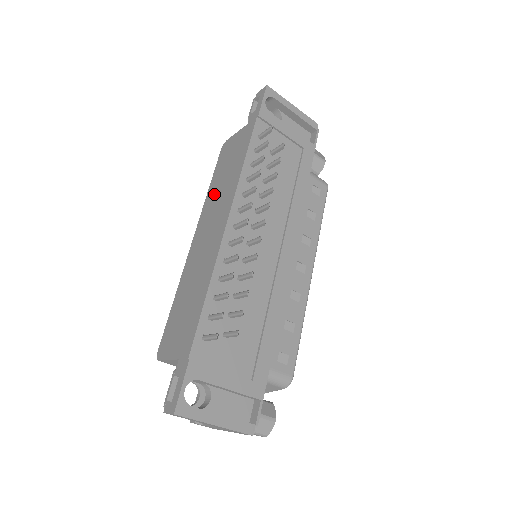
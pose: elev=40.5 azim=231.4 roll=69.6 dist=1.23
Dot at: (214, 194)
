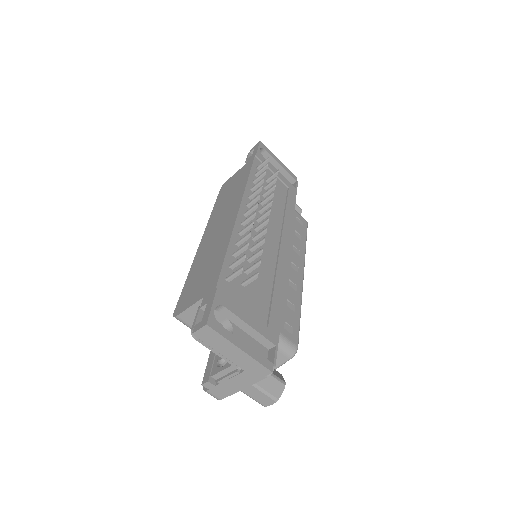
Dot at: (220, 208)
